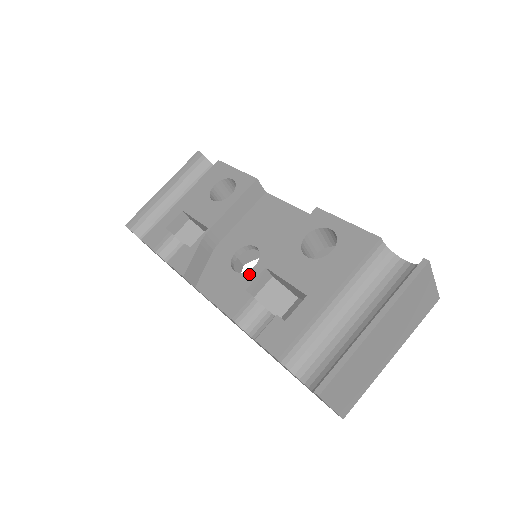
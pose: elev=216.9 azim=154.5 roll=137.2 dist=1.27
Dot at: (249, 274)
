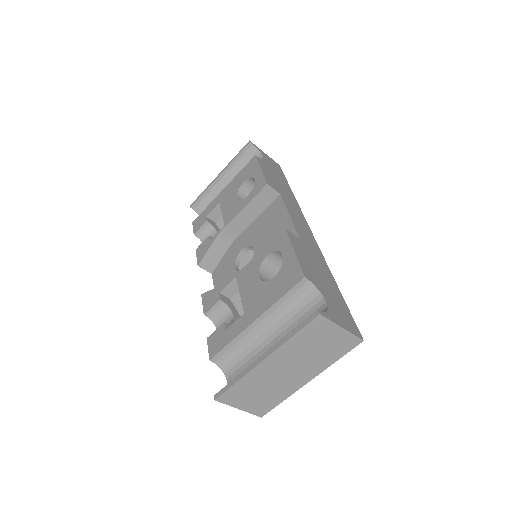
Dot at: occluded
